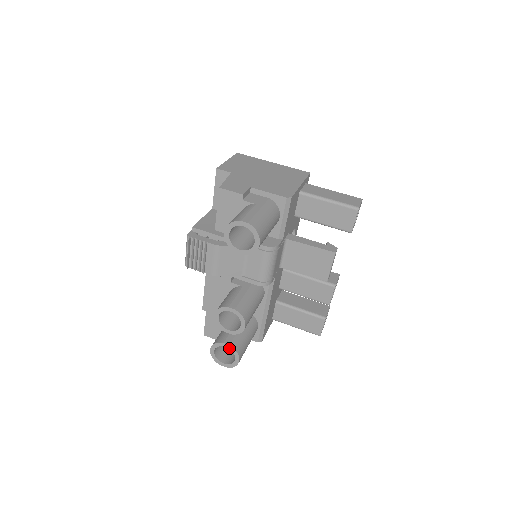
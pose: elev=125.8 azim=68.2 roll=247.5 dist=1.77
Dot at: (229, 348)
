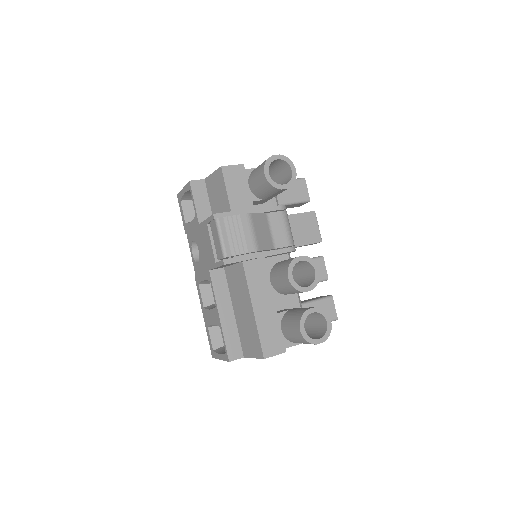
Dot at: (316, 311)
